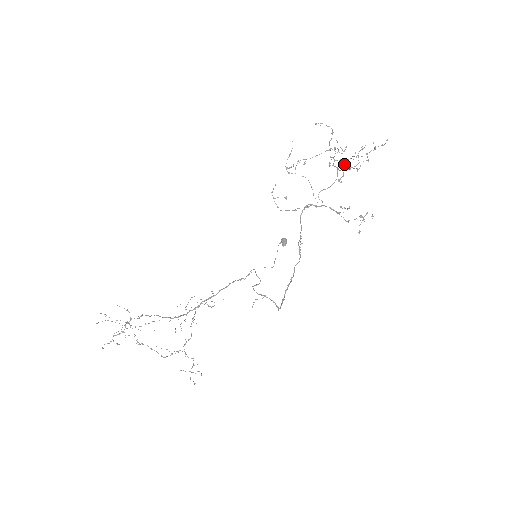
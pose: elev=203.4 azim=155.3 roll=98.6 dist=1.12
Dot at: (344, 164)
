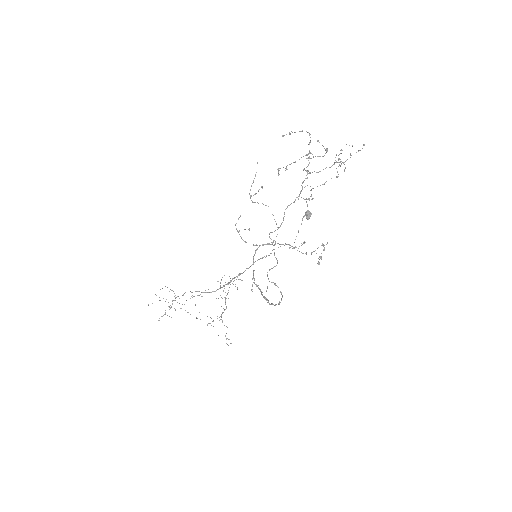
Dot at: (298, 196)
